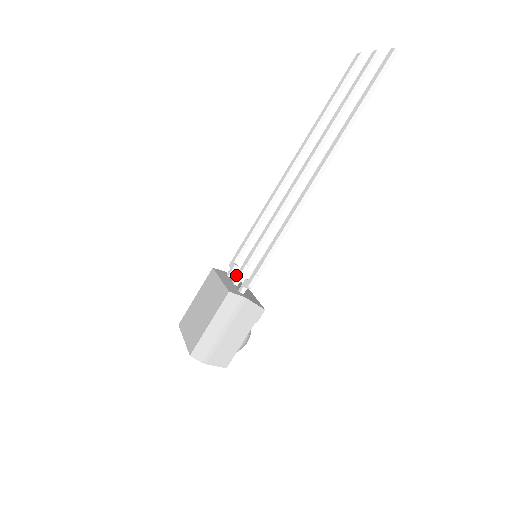
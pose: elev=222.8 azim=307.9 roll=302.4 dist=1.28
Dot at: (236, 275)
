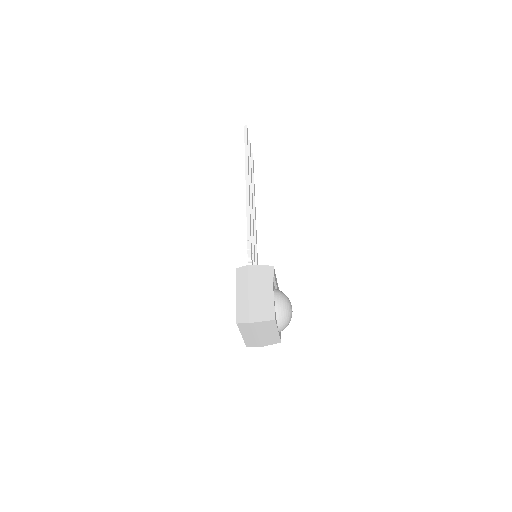
Dot at: occluded
